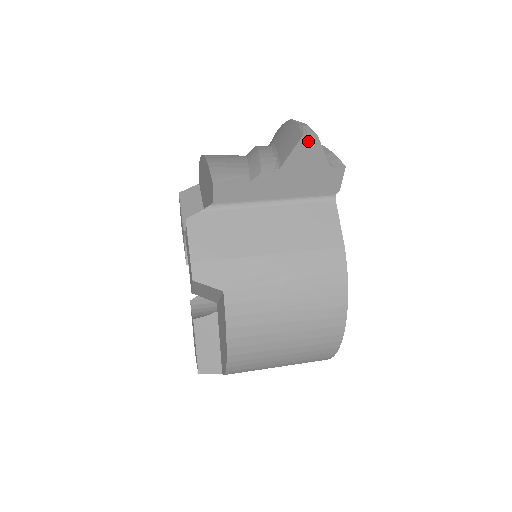
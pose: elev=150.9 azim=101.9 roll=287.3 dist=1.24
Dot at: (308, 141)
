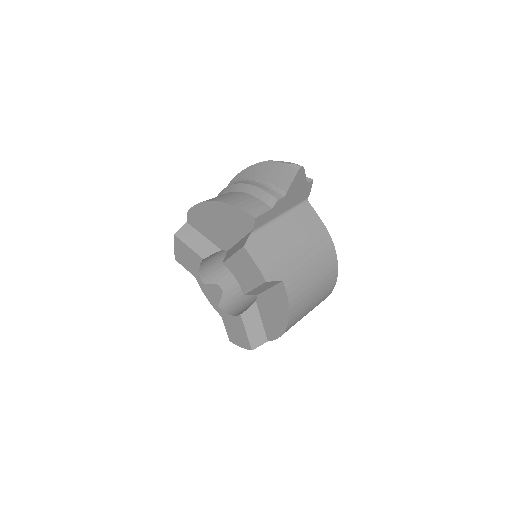
Dot at: (300, 173)
